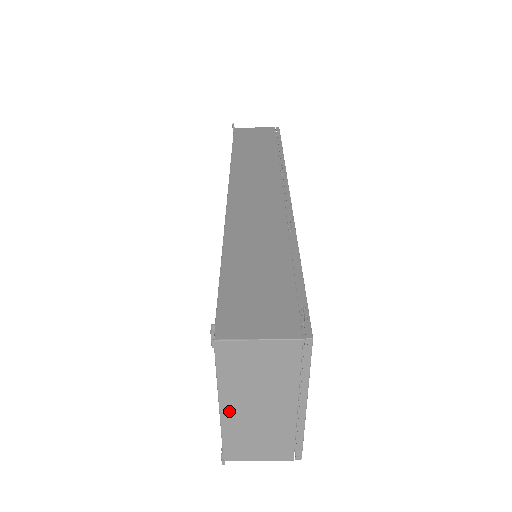
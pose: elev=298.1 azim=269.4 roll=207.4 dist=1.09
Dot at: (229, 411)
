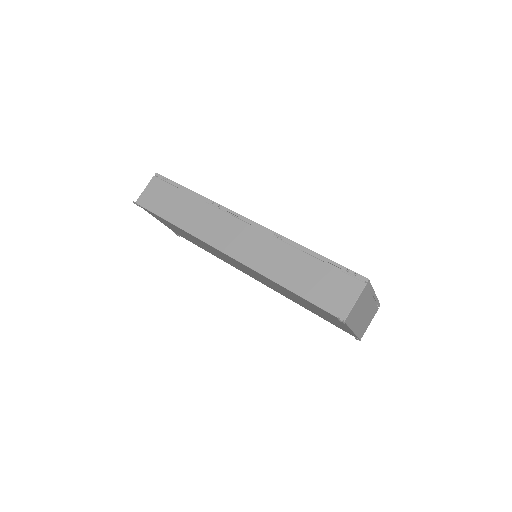
Dot at: (356, 328)
